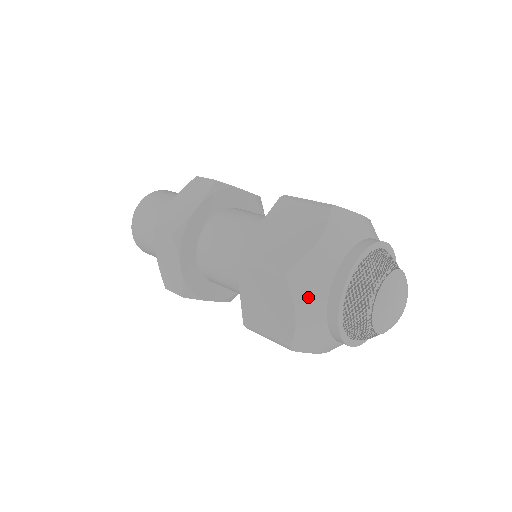
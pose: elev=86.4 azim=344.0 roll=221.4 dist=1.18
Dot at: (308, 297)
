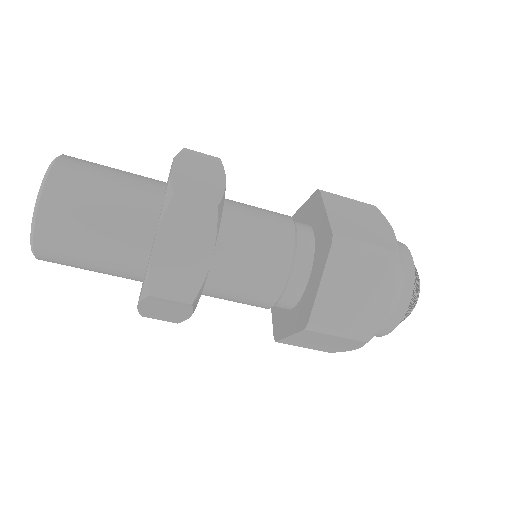
Dot at: (399, 280)
